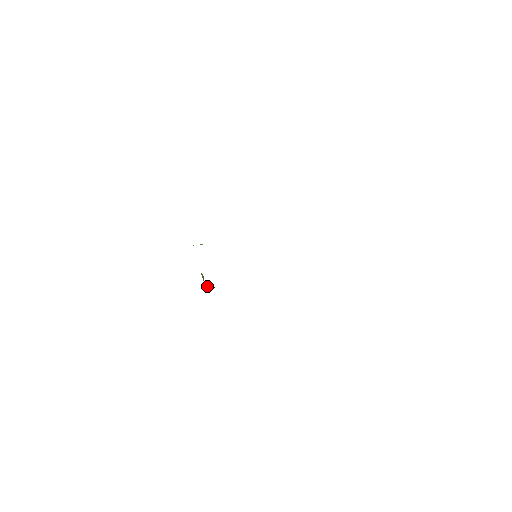
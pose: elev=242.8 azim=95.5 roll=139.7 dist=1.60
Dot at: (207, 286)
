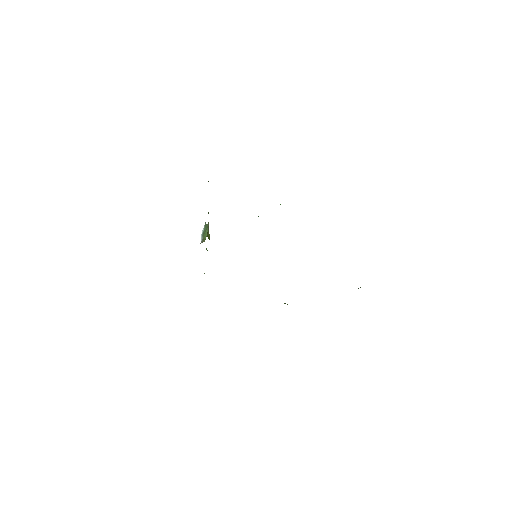
Dot at: occluded
